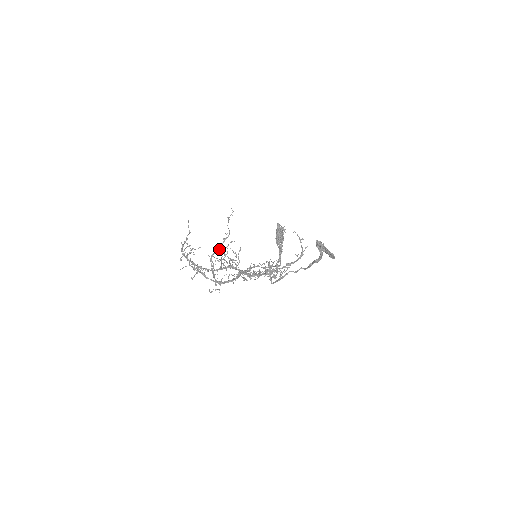
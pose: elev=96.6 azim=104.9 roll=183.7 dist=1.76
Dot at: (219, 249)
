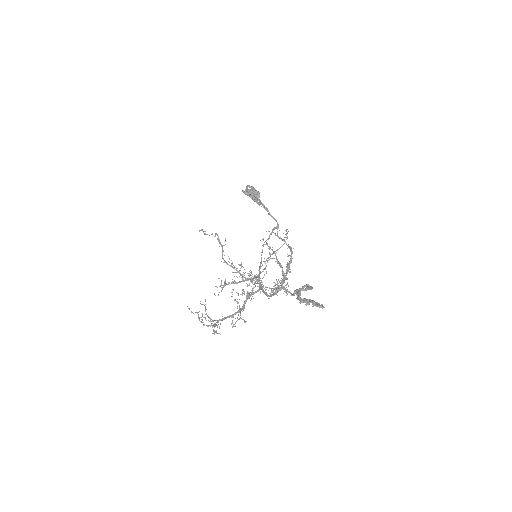
Dot at: (222, 249)
